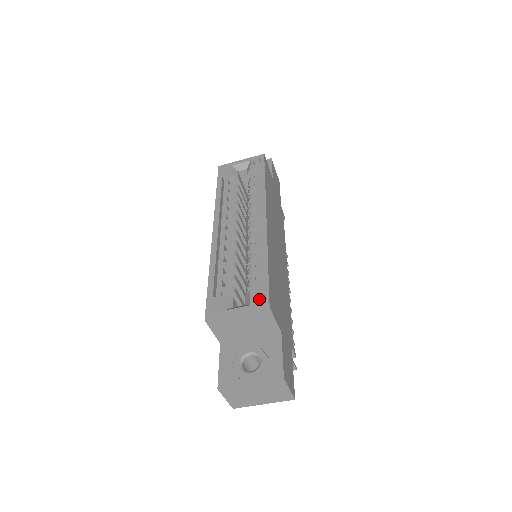
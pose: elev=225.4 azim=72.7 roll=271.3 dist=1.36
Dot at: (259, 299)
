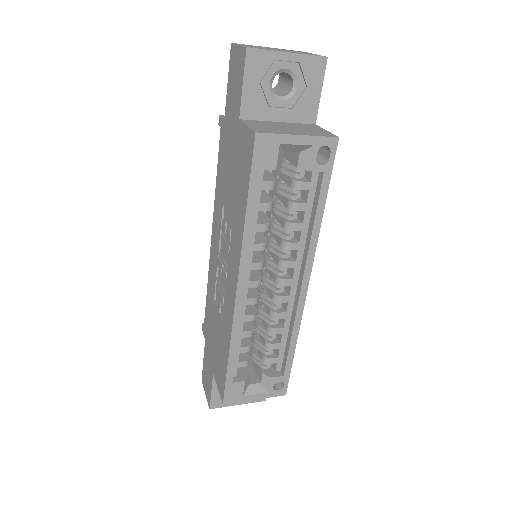
Dot at: occluded
